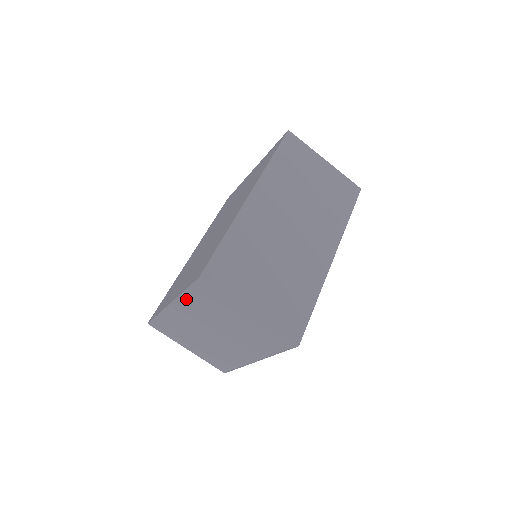
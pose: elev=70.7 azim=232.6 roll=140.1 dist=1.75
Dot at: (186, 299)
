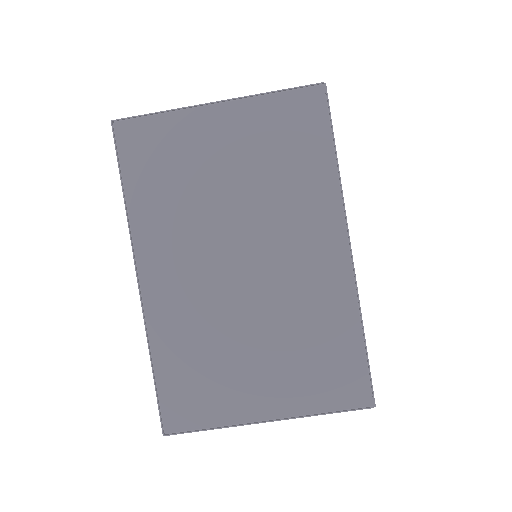
Dot at: (141, 217)
